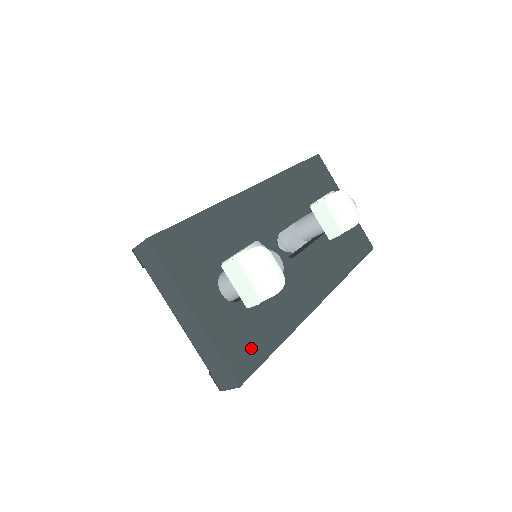
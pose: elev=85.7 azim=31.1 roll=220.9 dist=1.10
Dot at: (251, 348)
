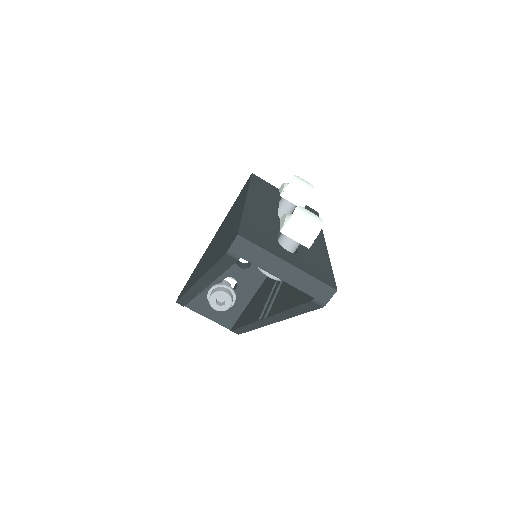
Dot at: (323, 272)
